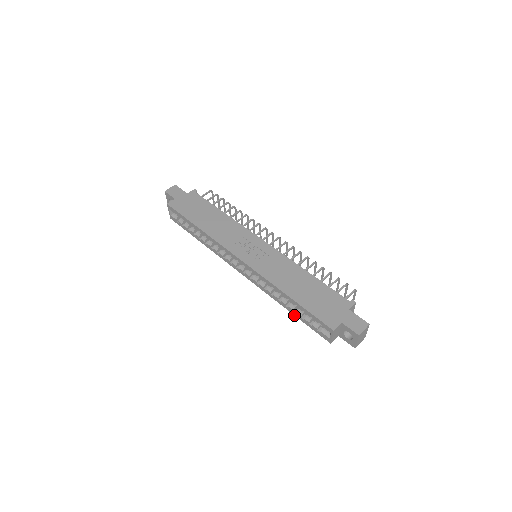
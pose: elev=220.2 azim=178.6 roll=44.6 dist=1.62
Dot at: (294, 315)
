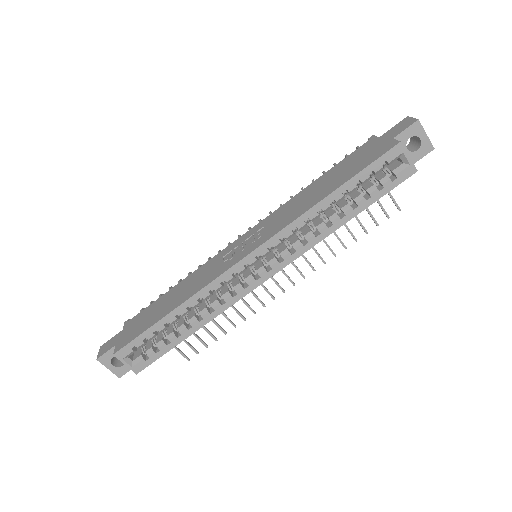
Dot at: occluded
